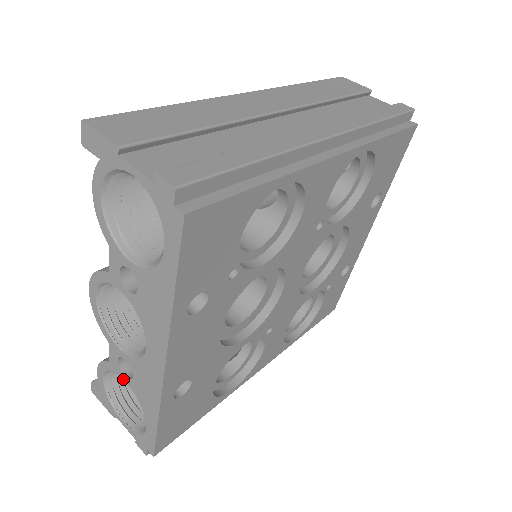
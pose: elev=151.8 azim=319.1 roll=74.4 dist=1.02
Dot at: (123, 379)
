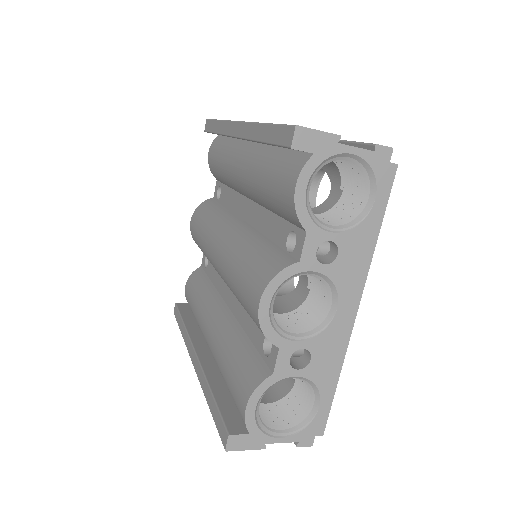
Dot at: (294, 376)
